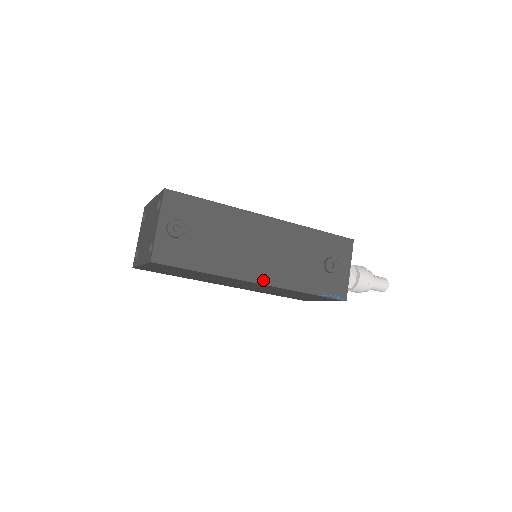
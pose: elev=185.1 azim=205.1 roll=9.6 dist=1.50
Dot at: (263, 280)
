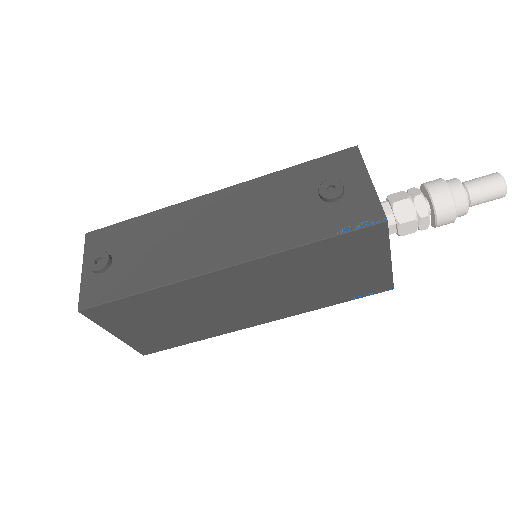
Dot at: (229, 261)
